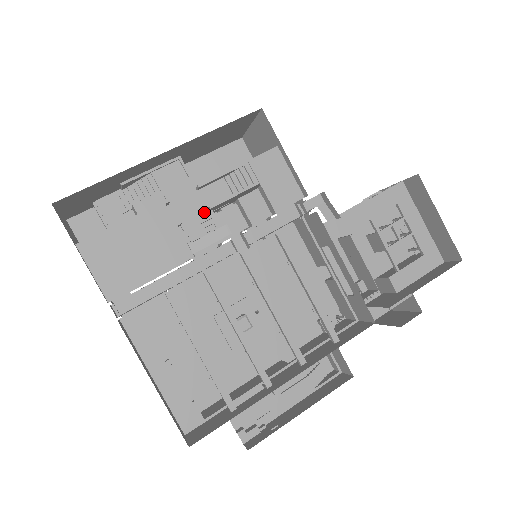
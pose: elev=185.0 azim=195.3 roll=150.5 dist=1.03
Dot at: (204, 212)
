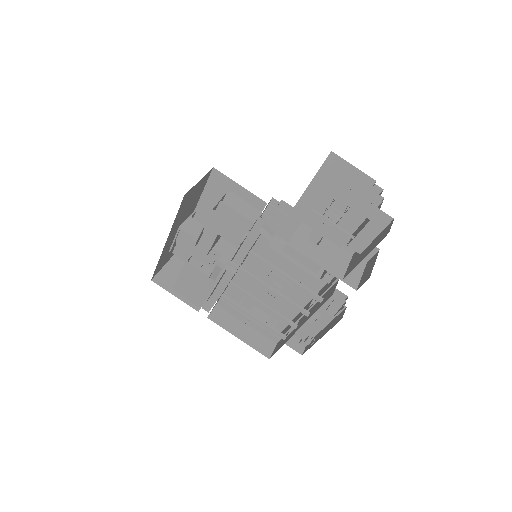
Dot at: (209, 252)
